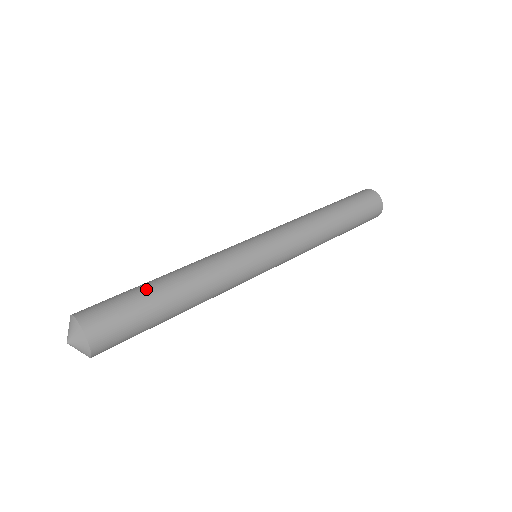
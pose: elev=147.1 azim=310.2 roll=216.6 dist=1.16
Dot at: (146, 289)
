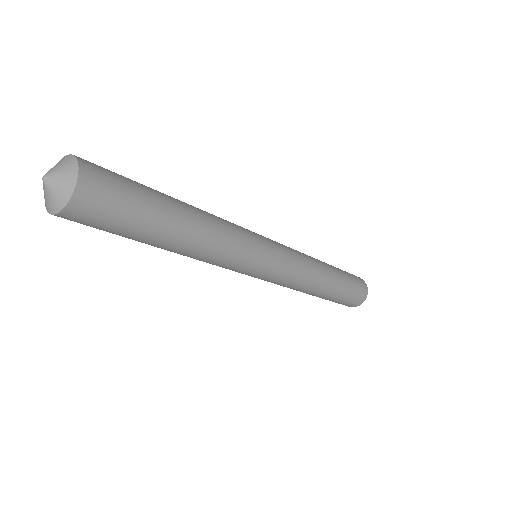
Dot at: (159, 193)
